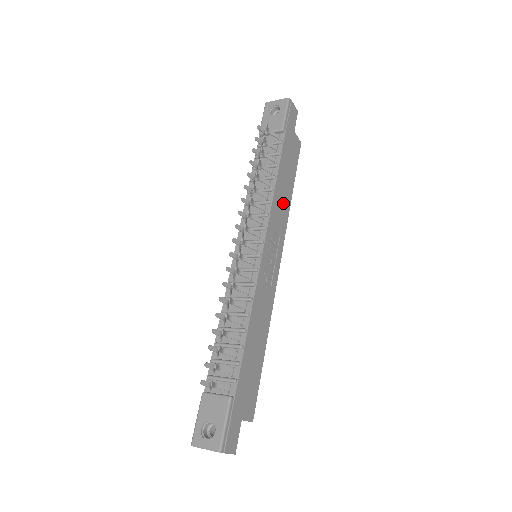
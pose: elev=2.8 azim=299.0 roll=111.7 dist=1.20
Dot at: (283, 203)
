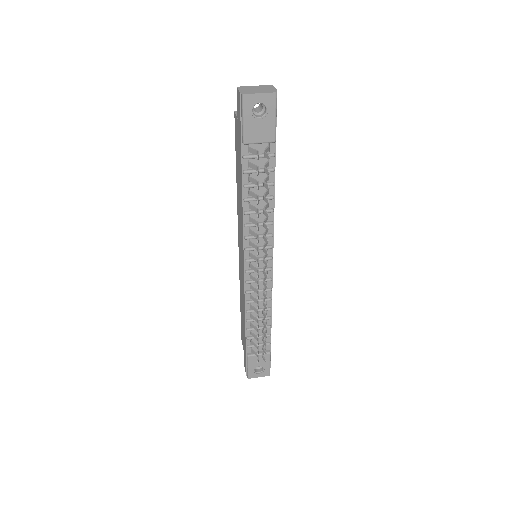
Dot at: occluded
